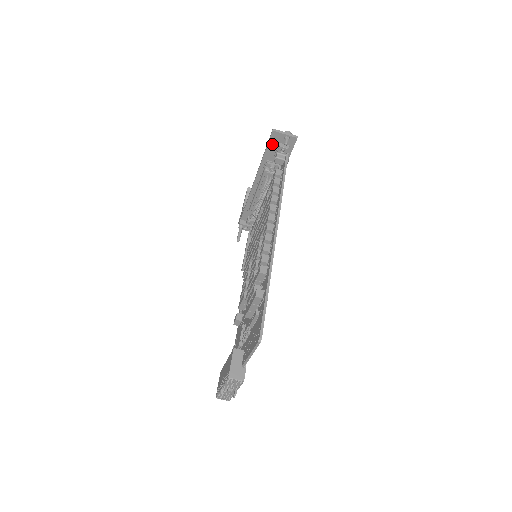
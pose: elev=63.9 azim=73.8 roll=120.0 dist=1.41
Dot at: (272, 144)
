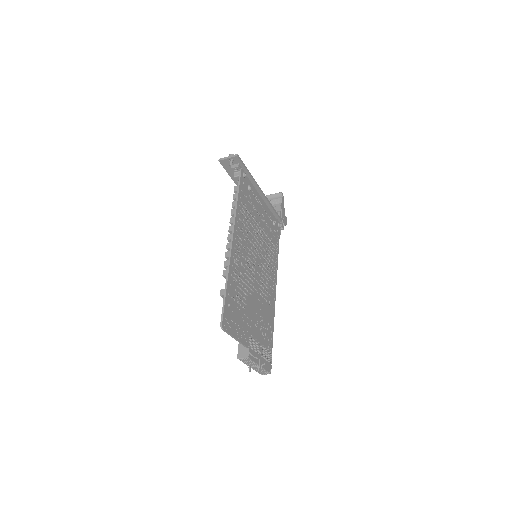
Dot at: (228, 168)
